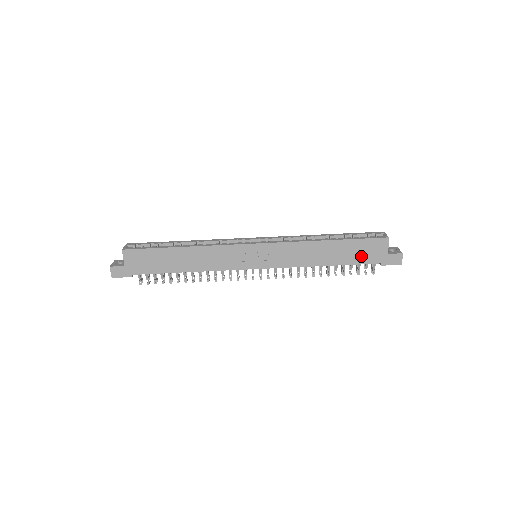
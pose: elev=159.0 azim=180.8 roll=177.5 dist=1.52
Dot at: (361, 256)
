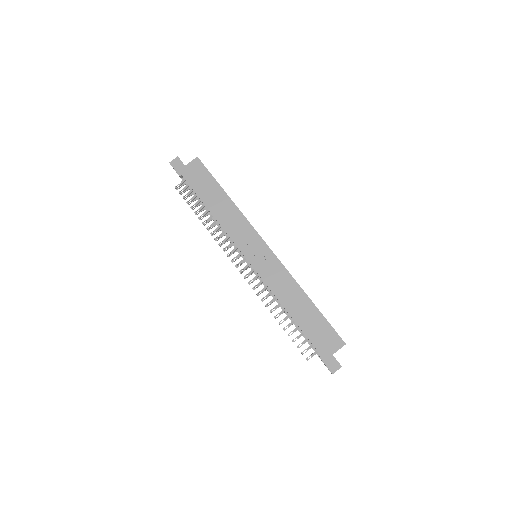
Dot at: (315, 334)
